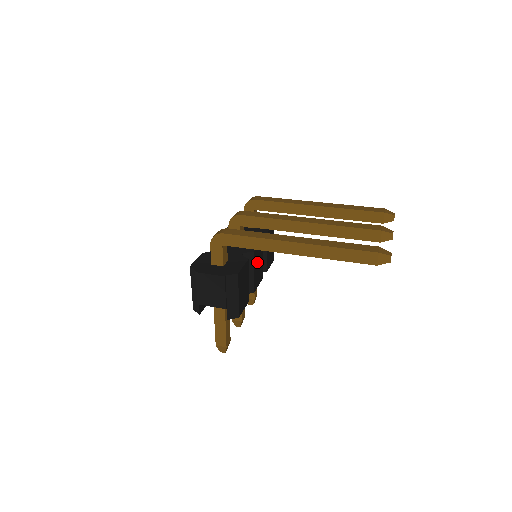
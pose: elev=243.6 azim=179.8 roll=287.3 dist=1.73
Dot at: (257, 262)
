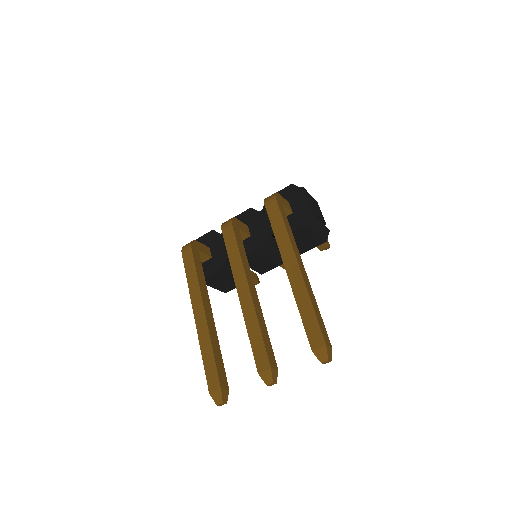
Dot at: (256, 261)
